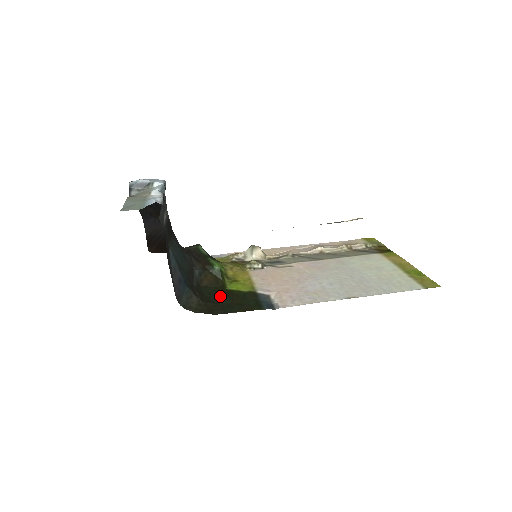
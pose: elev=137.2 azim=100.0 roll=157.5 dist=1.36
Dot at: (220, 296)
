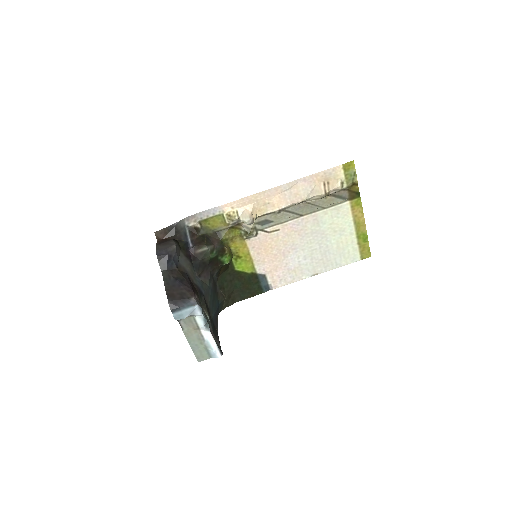
Dot at: (233, 280)
